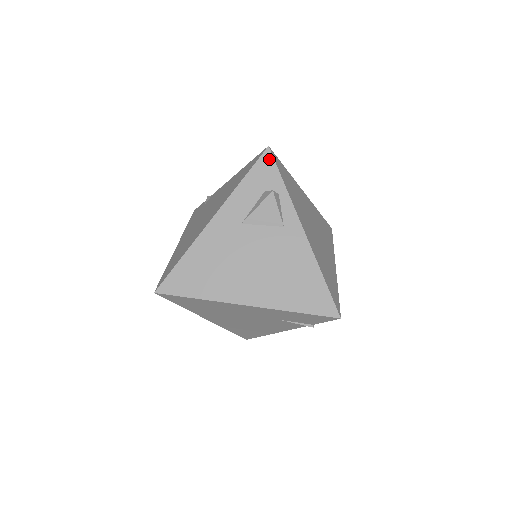
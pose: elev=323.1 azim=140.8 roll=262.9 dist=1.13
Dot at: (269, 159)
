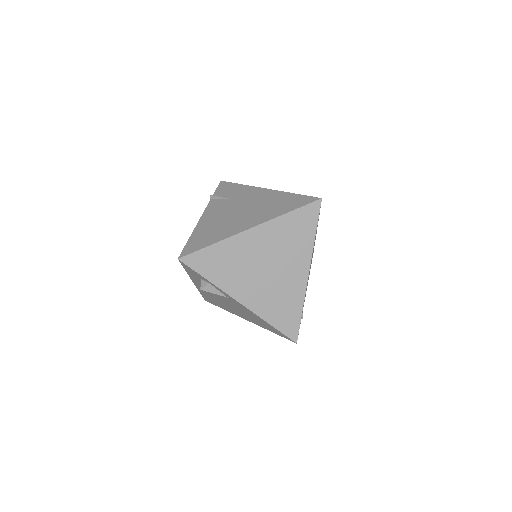
Dot at: (185, 265)
